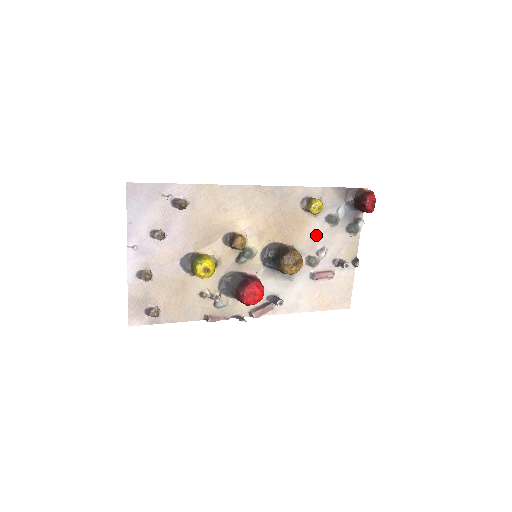
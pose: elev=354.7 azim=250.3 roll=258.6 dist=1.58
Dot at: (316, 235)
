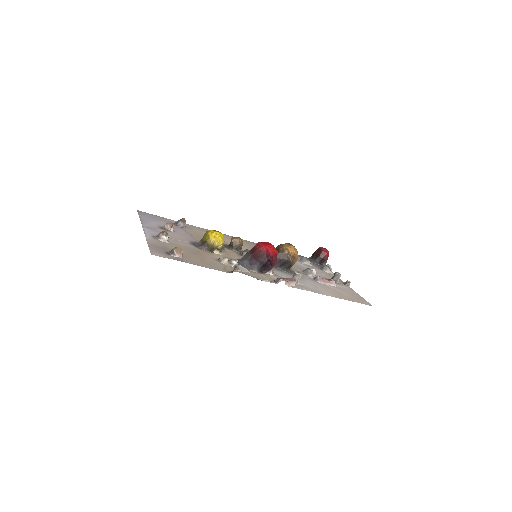
Dot at: (299, 265)
